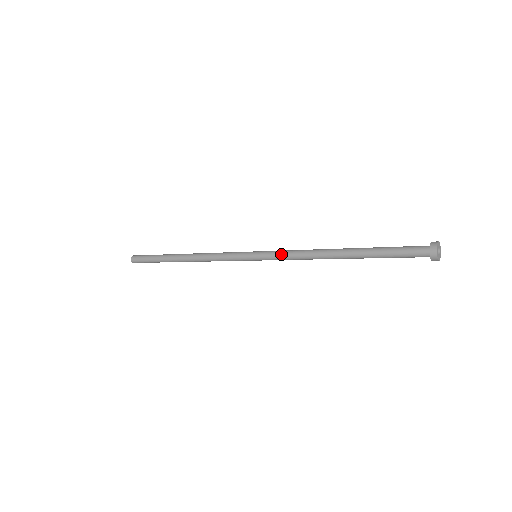
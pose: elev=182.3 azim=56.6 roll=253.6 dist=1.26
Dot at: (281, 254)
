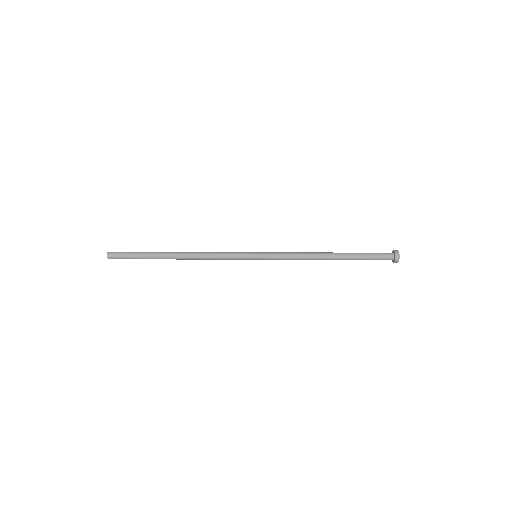
Dot at: (282, 255)
